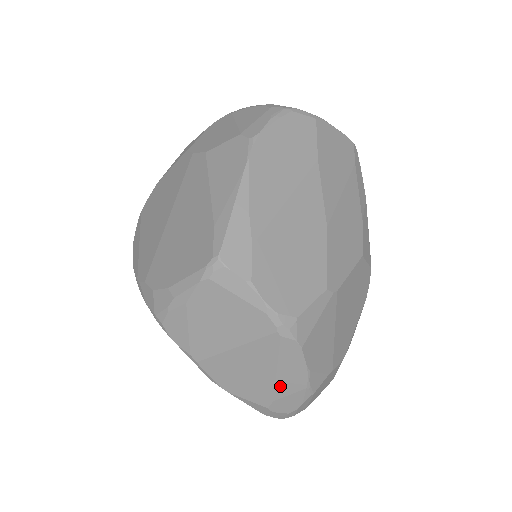
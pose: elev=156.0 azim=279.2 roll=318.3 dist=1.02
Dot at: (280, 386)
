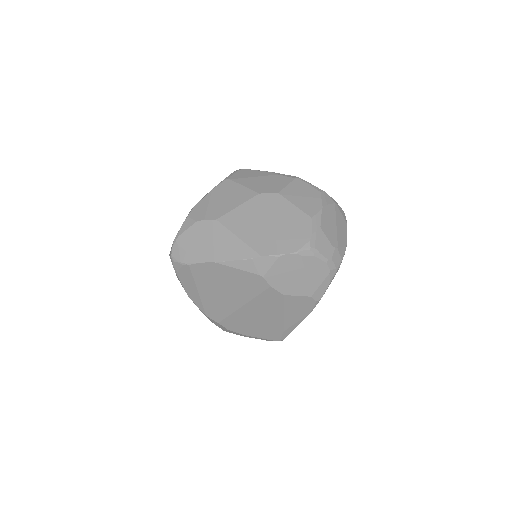
Dot at: occluded
